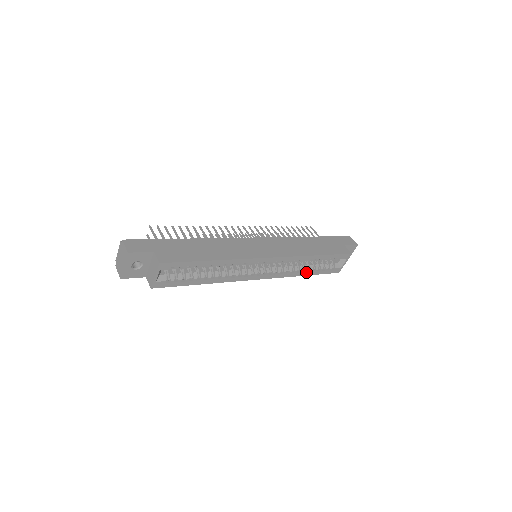
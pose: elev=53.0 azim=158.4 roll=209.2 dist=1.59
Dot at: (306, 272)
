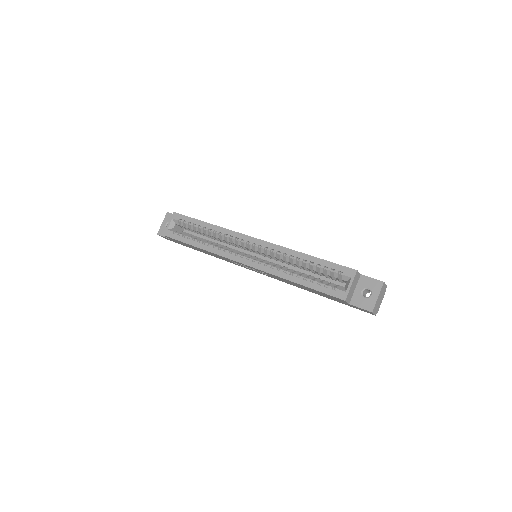
Dot at: (296, 277)
